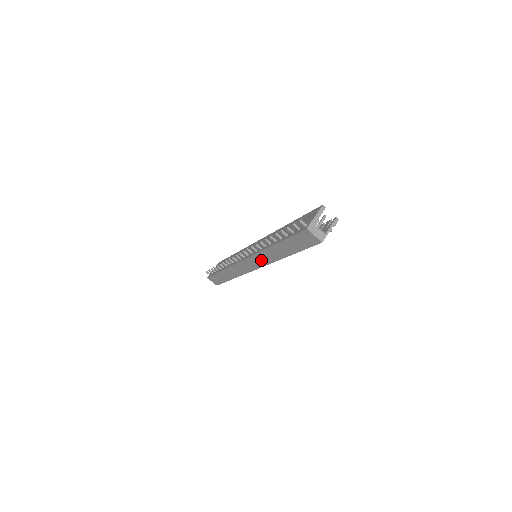
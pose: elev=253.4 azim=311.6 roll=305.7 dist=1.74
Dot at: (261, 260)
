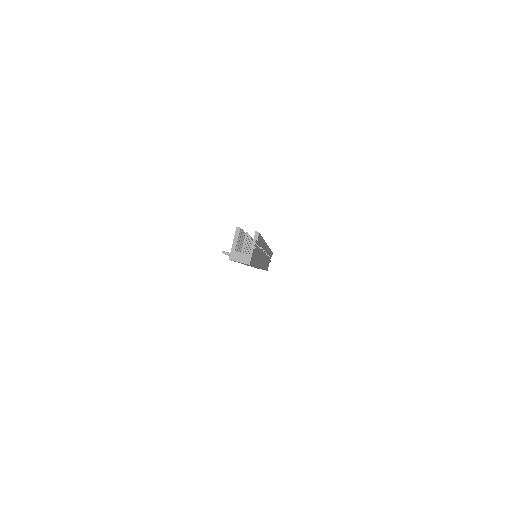
Dot at: occluded
